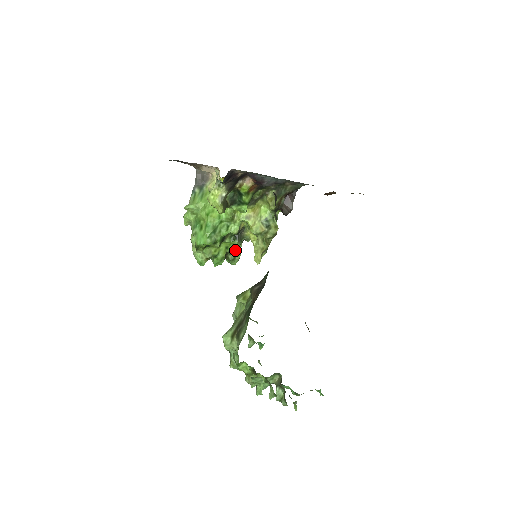
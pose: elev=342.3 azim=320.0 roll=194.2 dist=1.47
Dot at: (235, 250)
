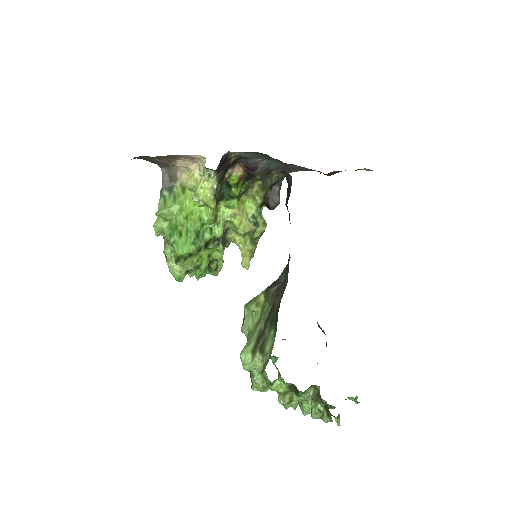
Dot at: (220, 257)
